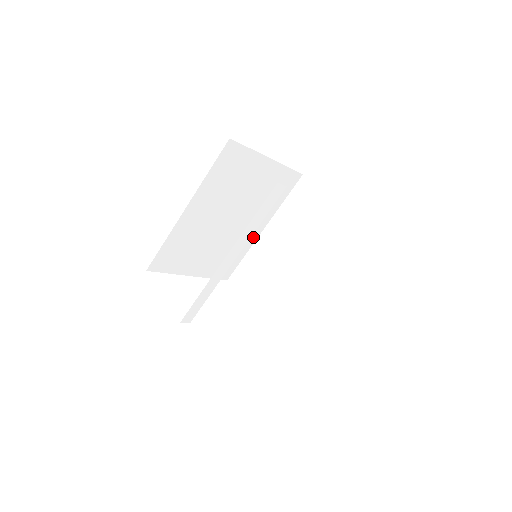
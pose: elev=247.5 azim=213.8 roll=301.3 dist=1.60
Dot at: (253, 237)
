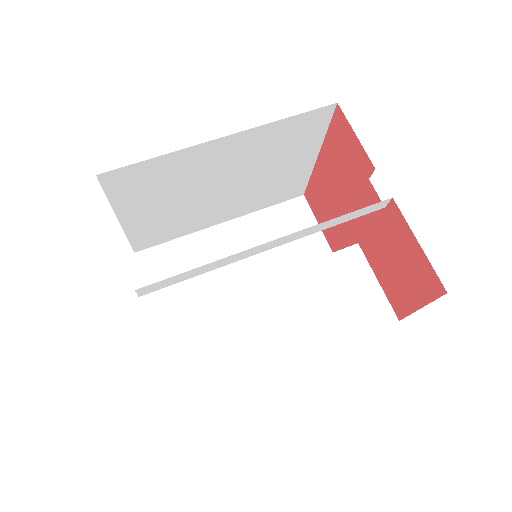
Dot at: (209, 223)
